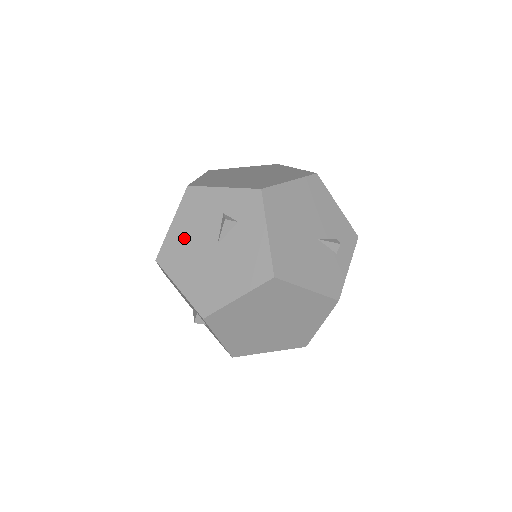
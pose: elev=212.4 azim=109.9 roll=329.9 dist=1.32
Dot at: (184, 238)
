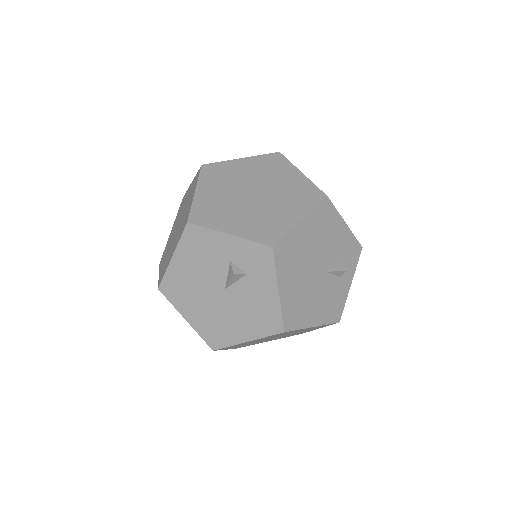
Dot at: (188, 275)
